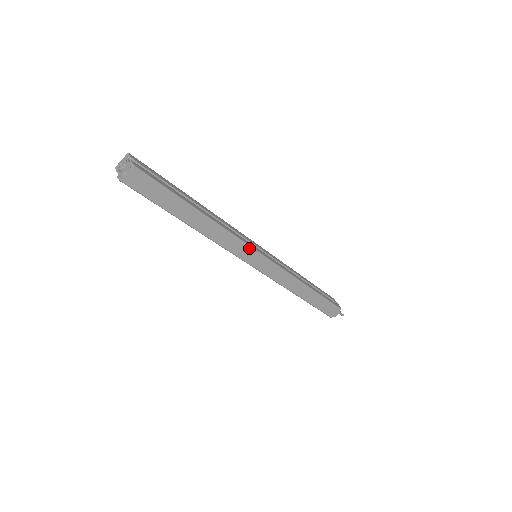
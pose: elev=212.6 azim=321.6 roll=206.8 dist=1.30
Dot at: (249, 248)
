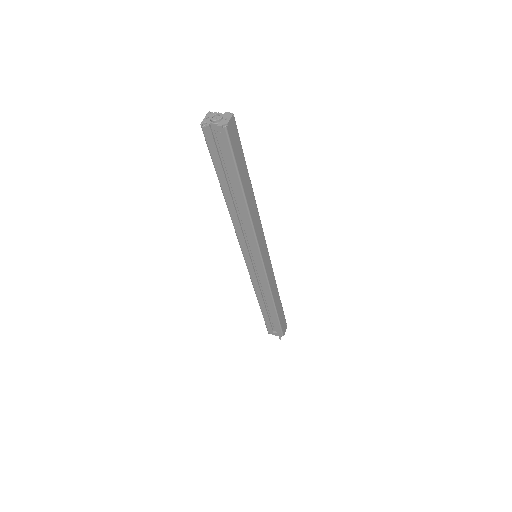
Dot at: (264, 238)
